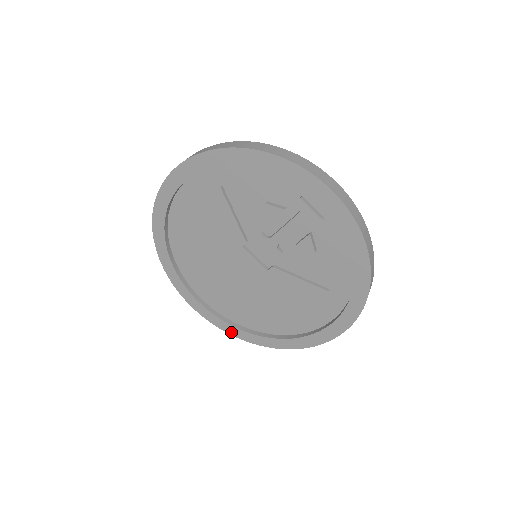
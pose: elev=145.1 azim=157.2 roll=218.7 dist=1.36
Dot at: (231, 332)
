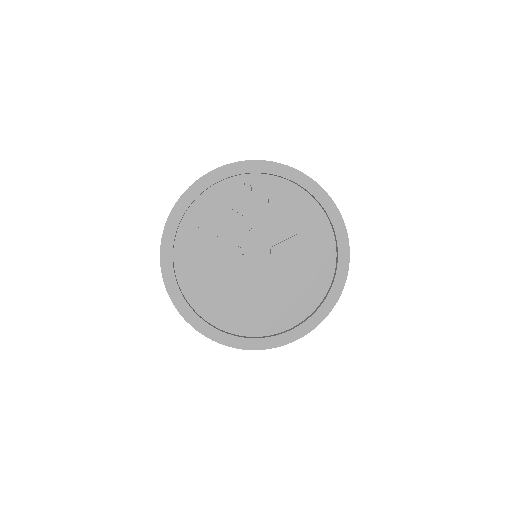
Dot at: (294, 337)
